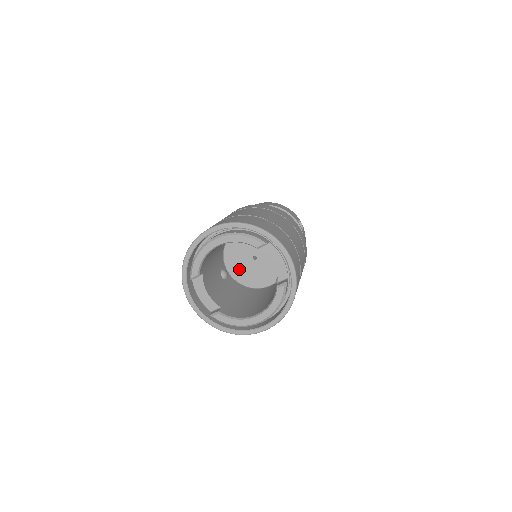
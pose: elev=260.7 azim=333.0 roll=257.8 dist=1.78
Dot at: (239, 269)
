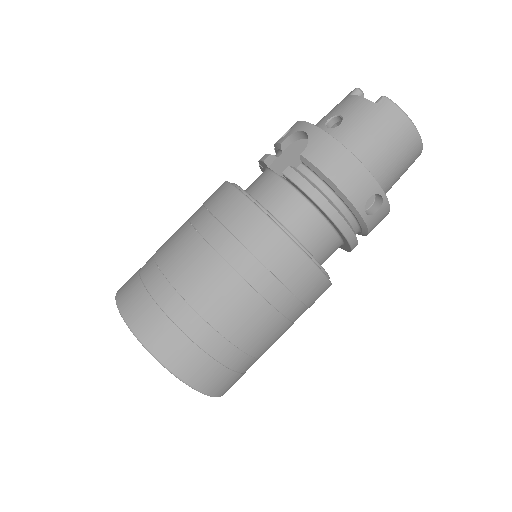
Dot at: occluded
